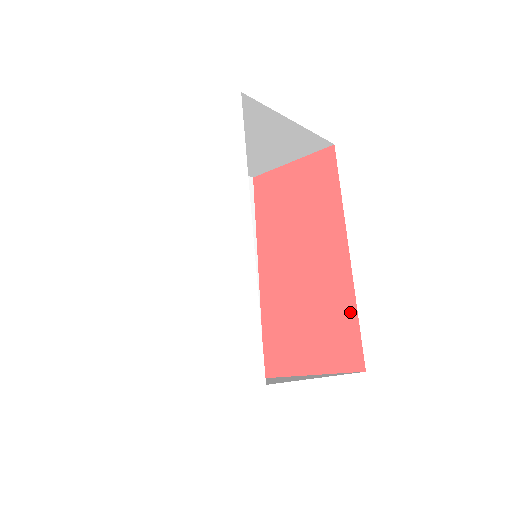
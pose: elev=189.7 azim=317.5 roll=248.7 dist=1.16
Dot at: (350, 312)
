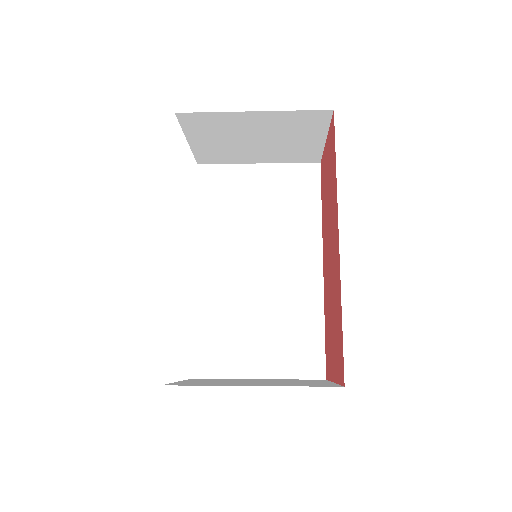
Dot at: (340, 313)
